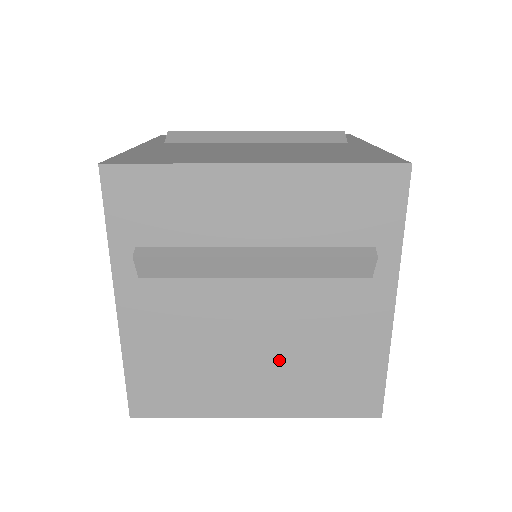
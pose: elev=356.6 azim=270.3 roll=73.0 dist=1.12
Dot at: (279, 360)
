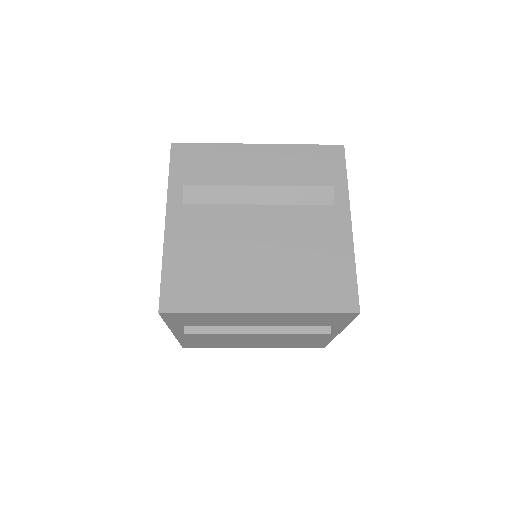
Dot at: (277, 262)
